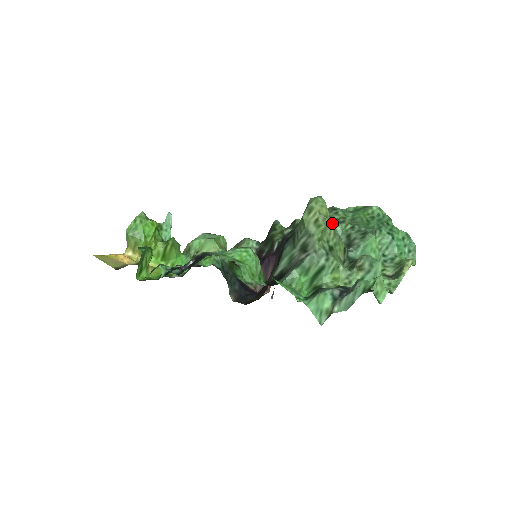
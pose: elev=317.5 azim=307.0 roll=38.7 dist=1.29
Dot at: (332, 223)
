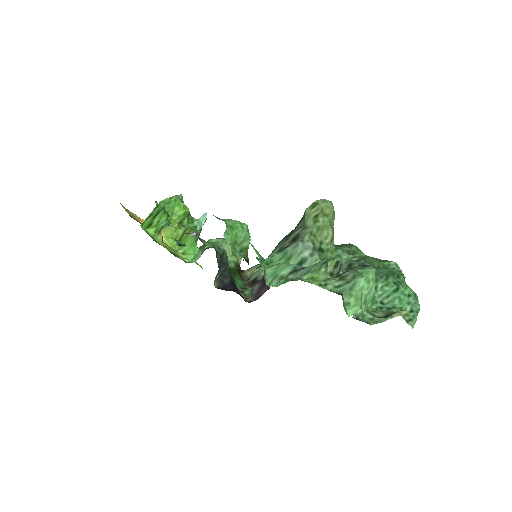
Dot at: (340, 250)
